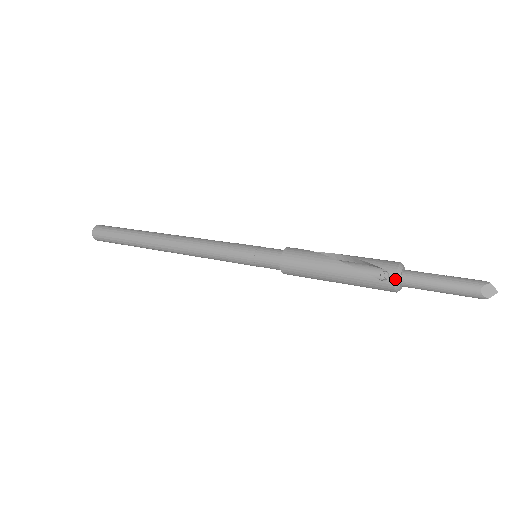
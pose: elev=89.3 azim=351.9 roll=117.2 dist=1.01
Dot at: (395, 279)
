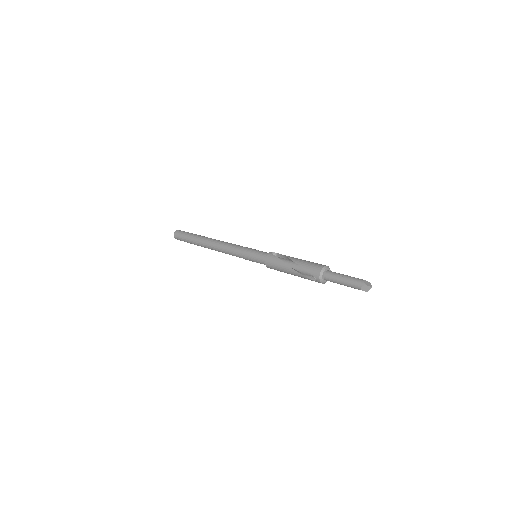
Dot at: (320, 281)
